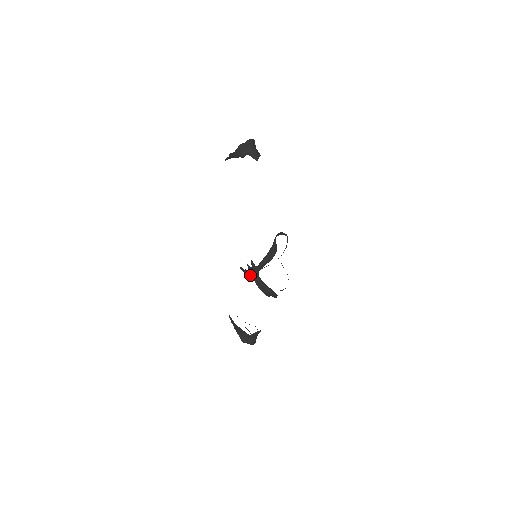
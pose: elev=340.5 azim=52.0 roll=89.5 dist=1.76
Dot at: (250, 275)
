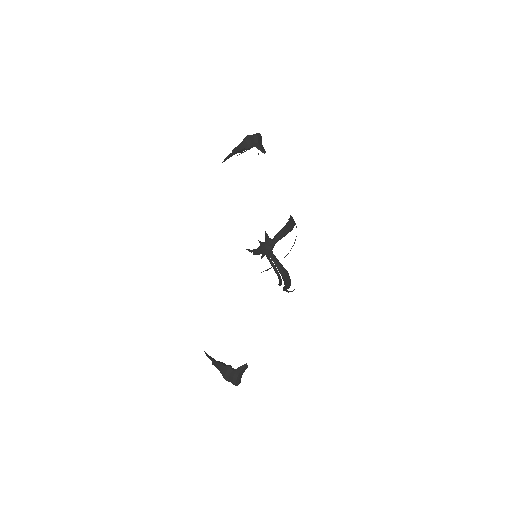
Dot at: (261, 252)
